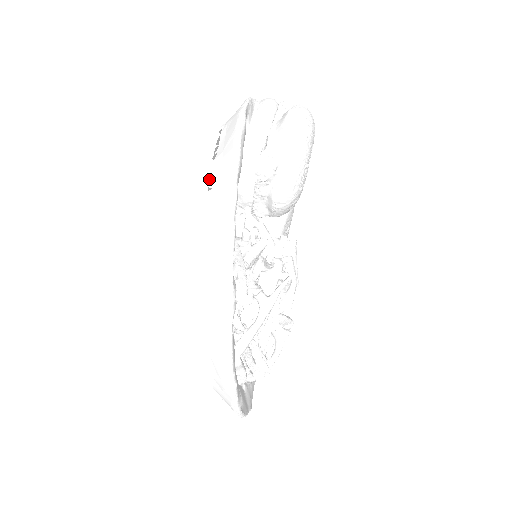
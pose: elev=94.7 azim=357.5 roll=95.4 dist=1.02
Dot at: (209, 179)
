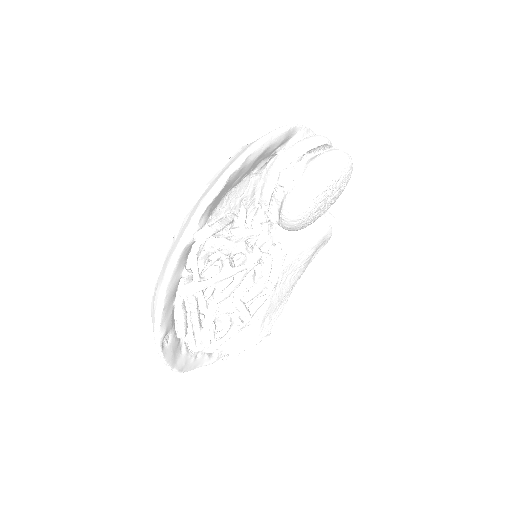
Dot at: (235, 152)
